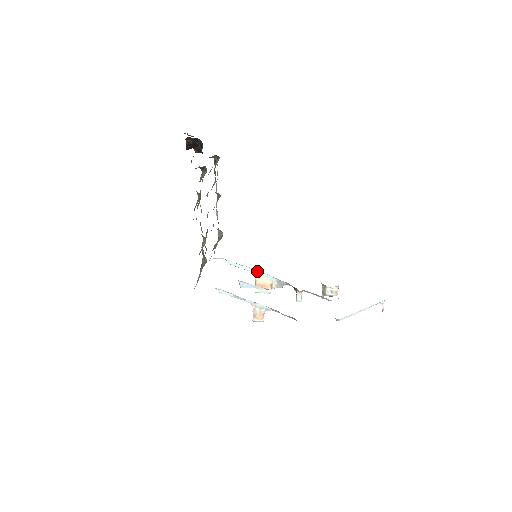
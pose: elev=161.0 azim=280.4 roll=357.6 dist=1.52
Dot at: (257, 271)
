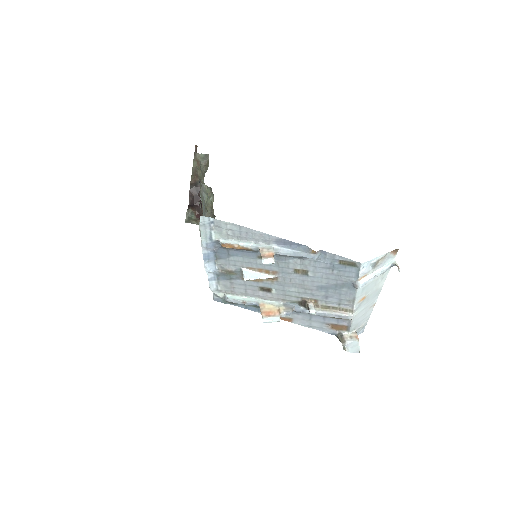
Dot at: (260, 300)
